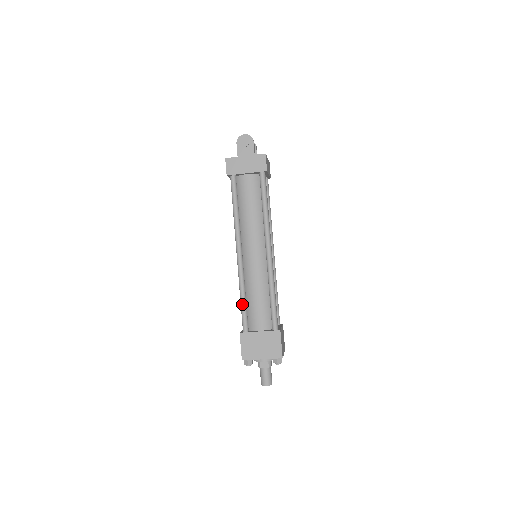
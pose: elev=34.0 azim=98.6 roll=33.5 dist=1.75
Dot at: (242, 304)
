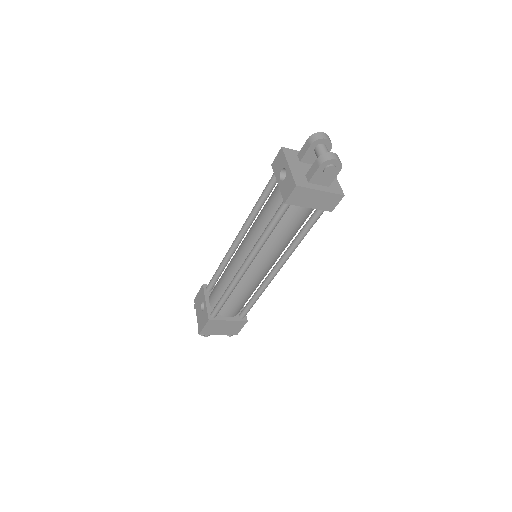
Dot at: (223, 301)
